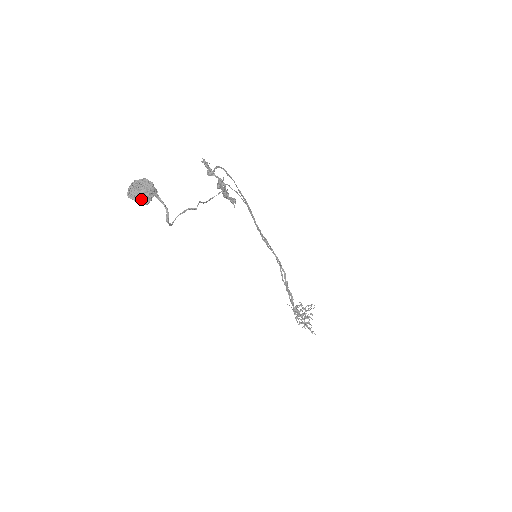
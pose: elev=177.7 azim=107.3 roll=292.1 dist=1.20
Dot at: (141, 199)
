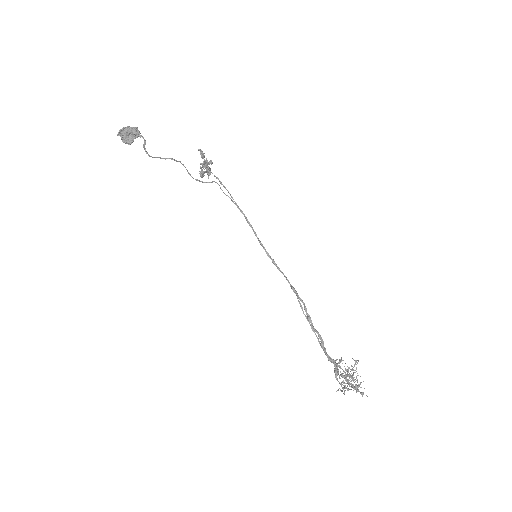
Dot at: (126, 133)
